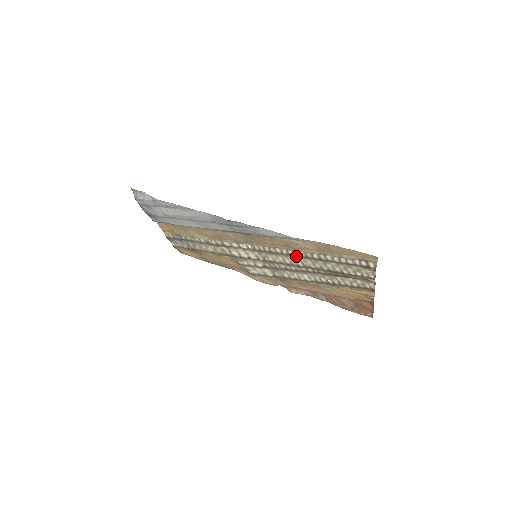
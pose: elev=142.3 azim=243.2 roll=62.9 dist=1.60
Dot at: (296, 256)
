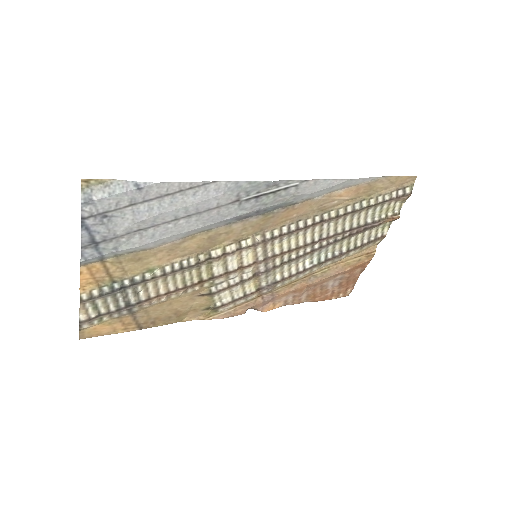
Dot at: (322, 223)
